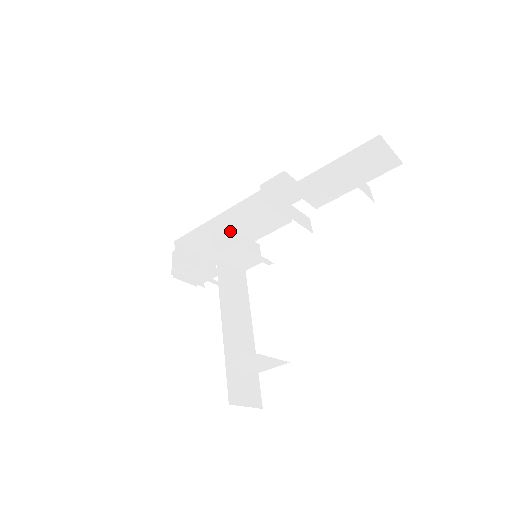
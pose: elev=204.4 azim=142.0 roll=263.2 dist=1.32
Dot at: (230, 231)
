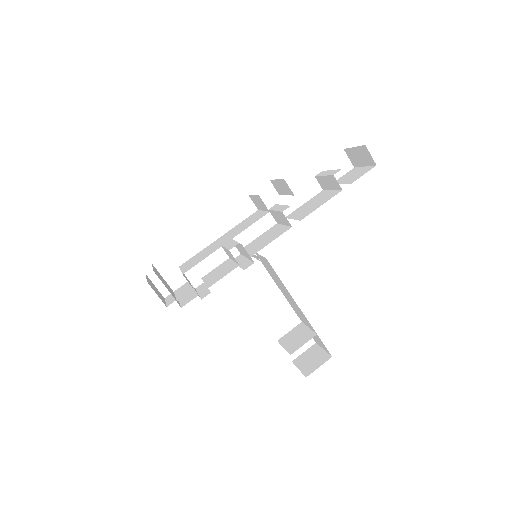
Dot at: (241, 246)
